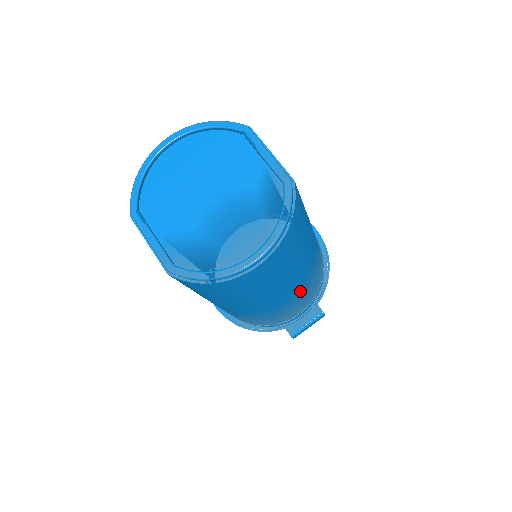
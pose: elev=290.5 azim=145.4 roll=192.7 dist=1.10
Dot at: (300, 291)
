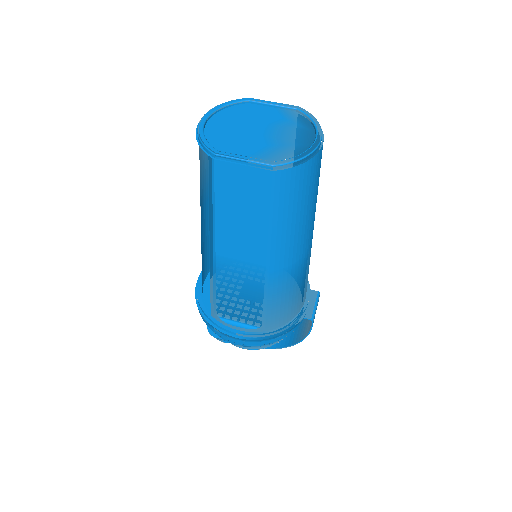
Dot at: occluded
